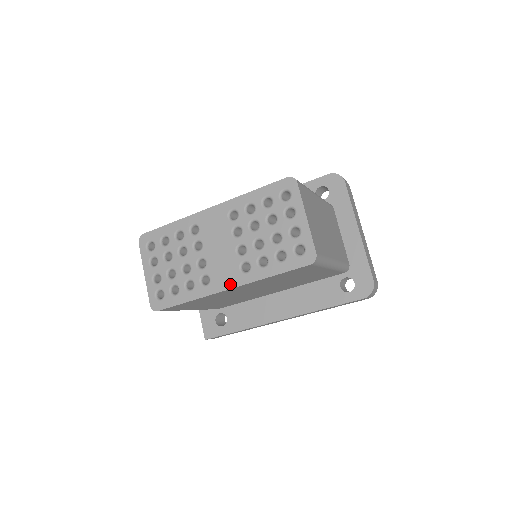
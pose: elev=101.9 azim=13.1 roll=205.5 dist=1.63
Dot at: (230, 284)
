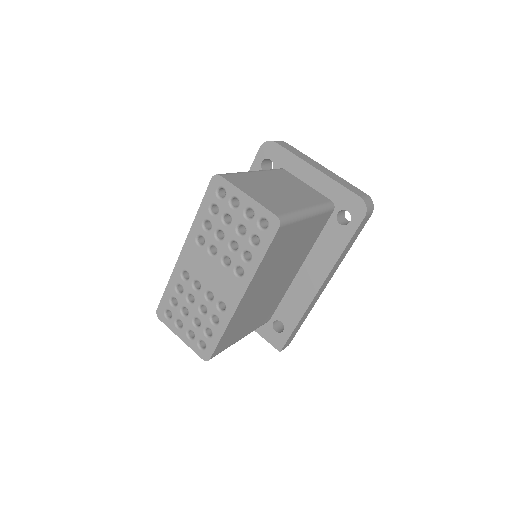
Dot at: (239, 294)
